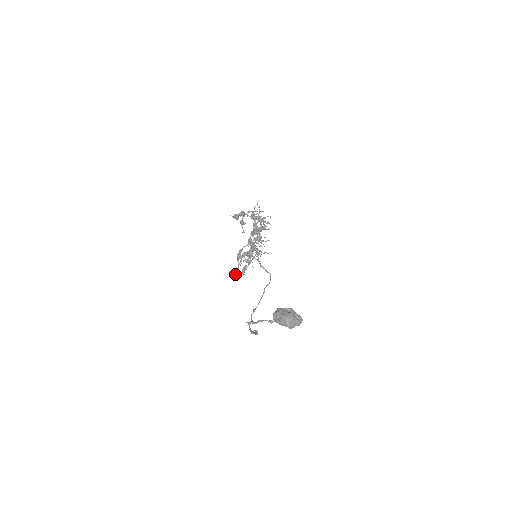
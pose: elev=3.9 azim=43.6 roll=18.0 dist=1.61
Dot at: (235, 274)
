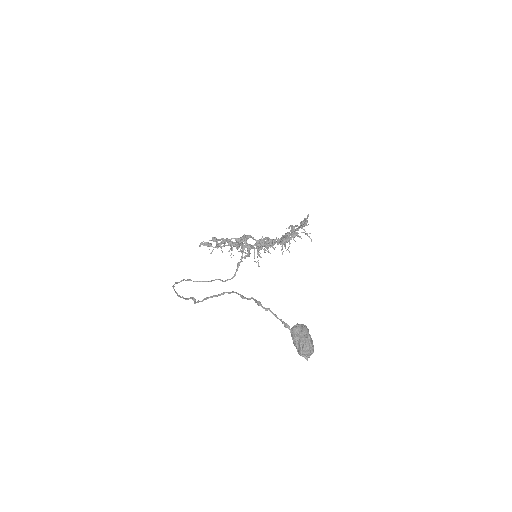
Dot at: occluded
